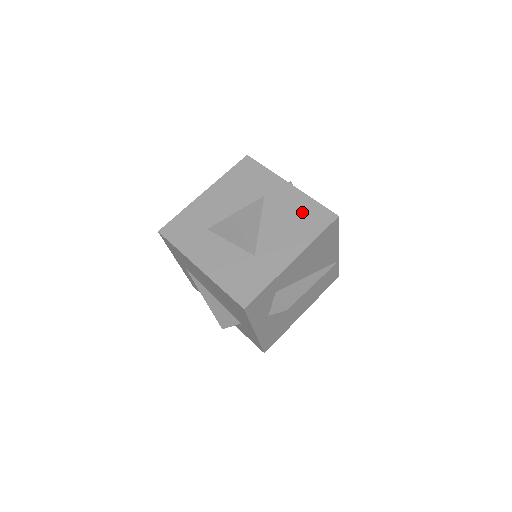
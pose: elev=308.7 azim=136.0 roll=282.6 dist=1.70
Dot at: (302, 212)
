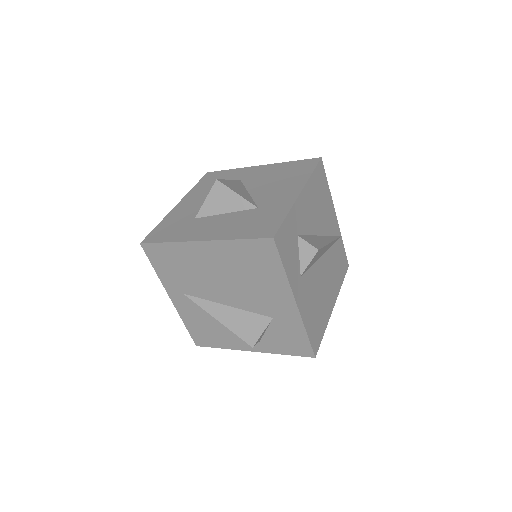
Dot at: (285, 170)
